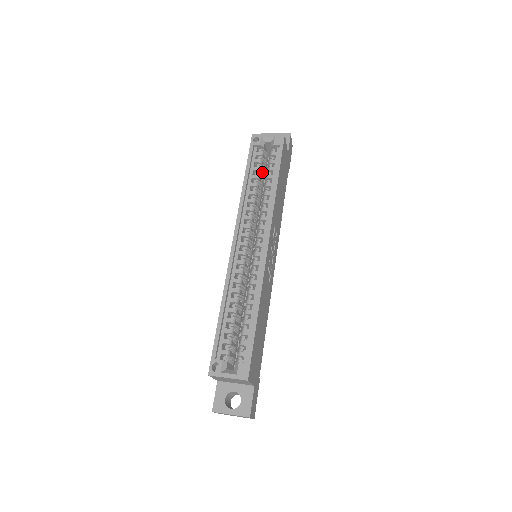
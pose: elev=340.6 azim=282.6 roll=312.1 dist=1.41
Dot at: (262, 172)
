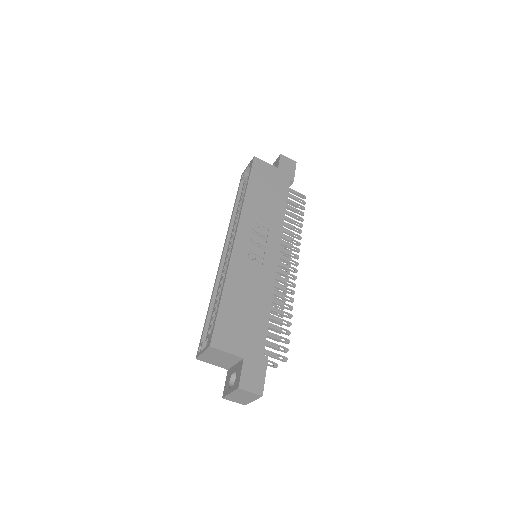
Dot at: occluded
